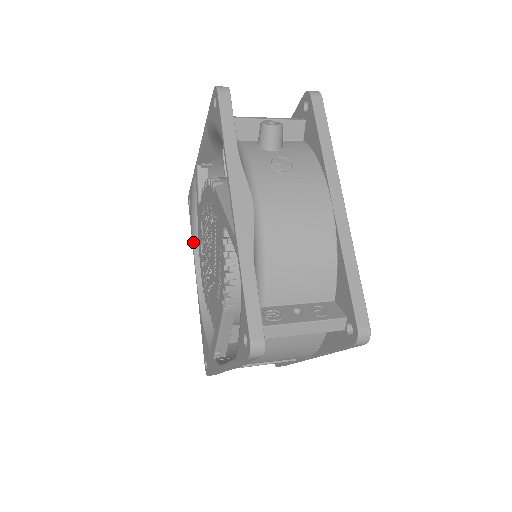
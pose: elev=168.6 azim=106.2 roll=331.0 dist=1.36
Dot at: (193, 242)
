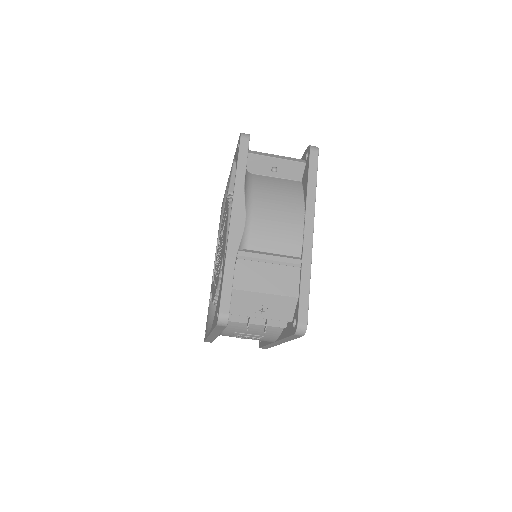
Dot at: occluded
